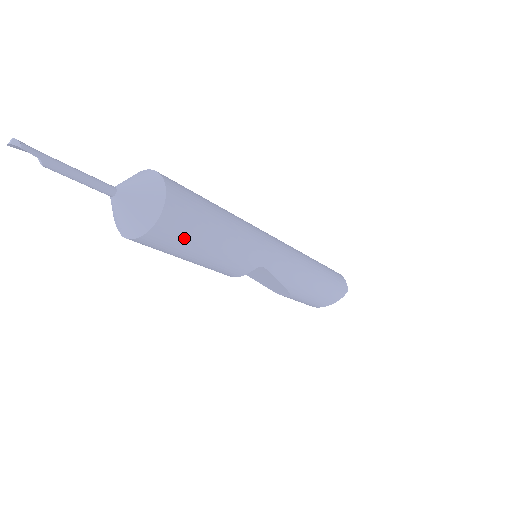
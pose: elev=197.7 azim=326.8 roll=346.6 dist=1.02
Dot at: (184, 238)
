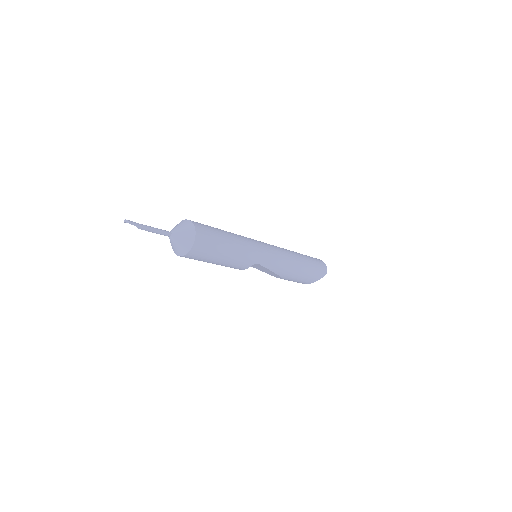
Dot at: (207, 254)
